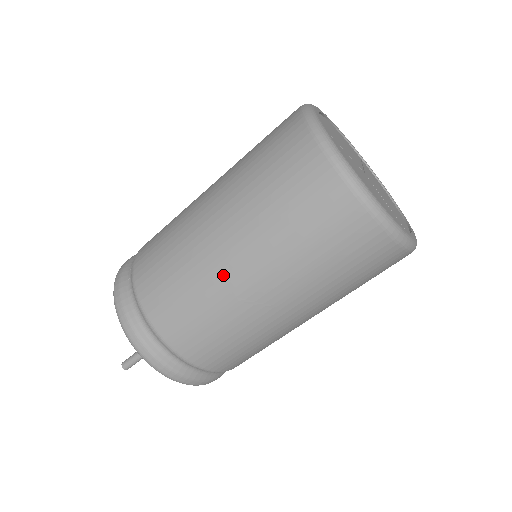
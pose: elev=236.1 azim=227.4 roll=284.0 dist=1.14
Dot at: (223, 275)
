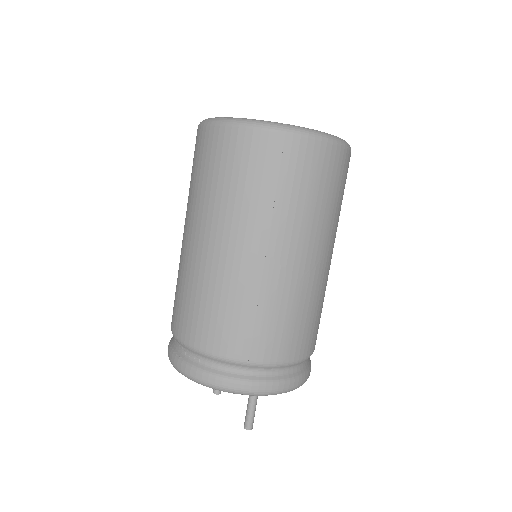
Dot at: (278, 273)
